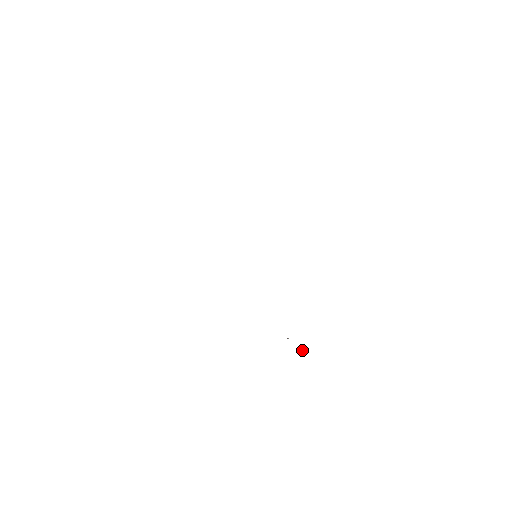
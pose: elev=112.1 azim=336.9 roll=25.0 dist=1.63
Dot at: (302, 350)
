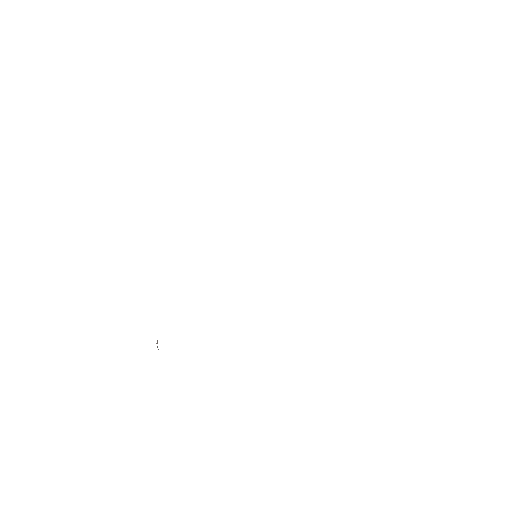
Dot at: occluded
